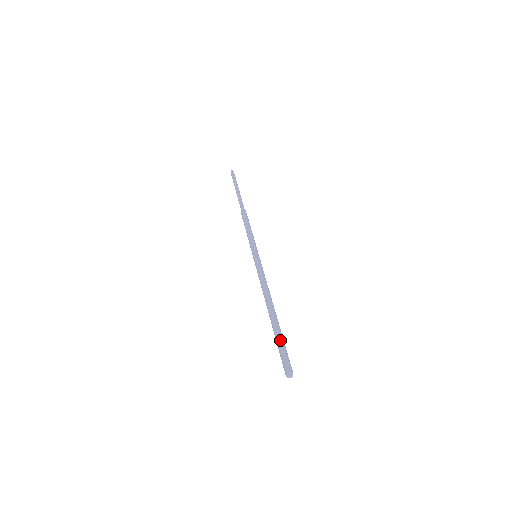
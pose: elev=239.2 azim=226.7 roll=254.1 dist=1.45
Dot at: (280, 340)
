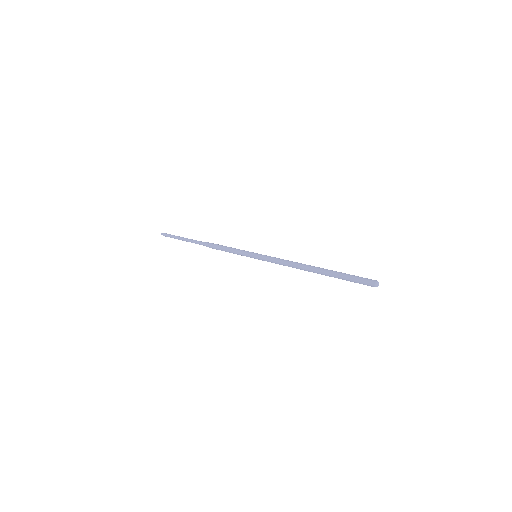
Dot at: (343, 276)
